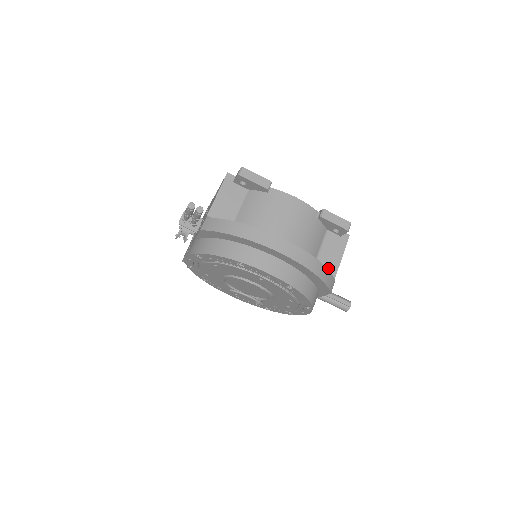
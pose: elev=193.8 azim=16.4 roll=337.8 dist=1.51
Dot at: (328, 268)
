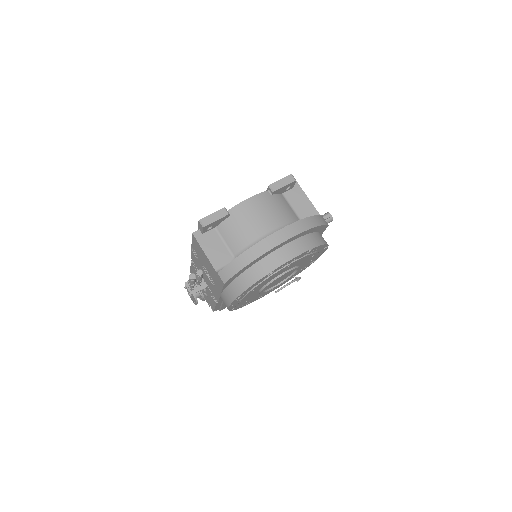
Dot at: (310, 214)
